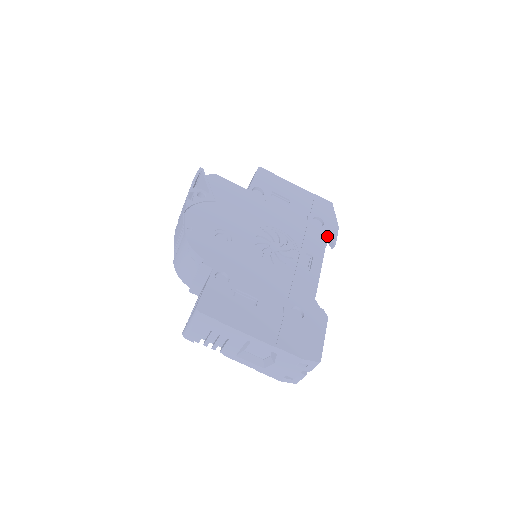
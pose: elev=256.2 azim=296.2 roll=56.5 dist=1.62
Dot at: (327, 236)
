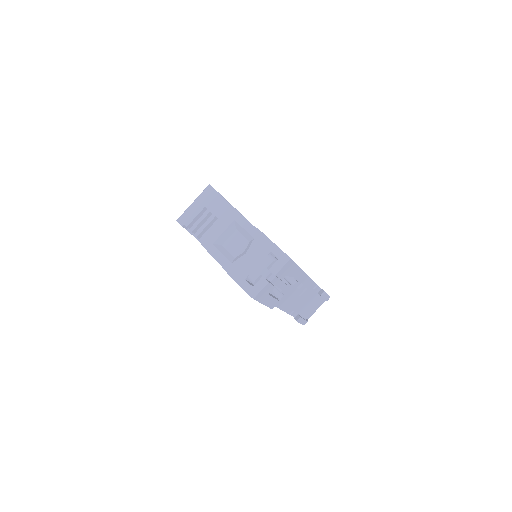
Dot at: occluded
